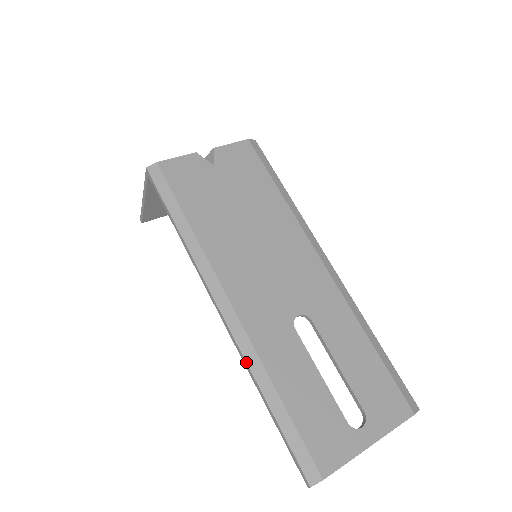
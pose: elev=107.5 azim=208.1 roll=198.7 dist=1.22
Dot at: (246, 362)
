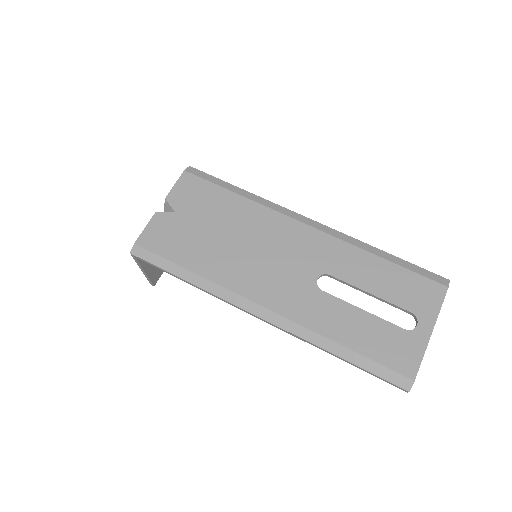
Dot at: (305, 340)
